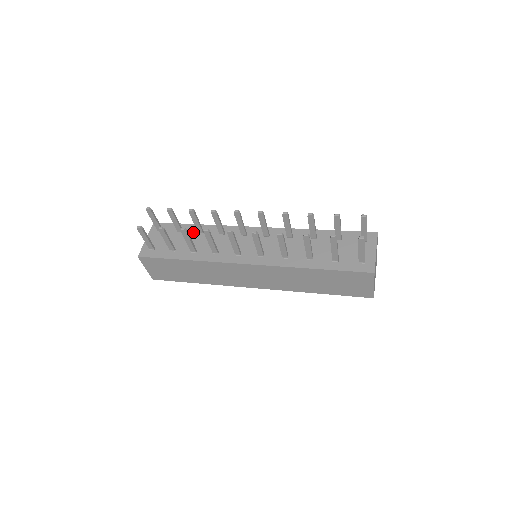
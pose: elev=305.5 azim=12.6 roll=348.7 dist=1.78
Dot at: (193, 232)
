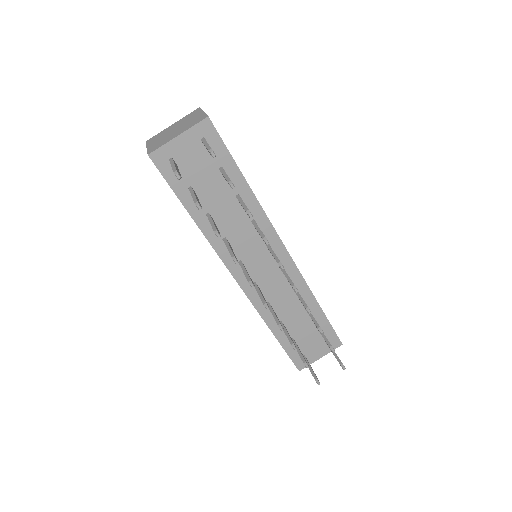
Dot at: occluded
